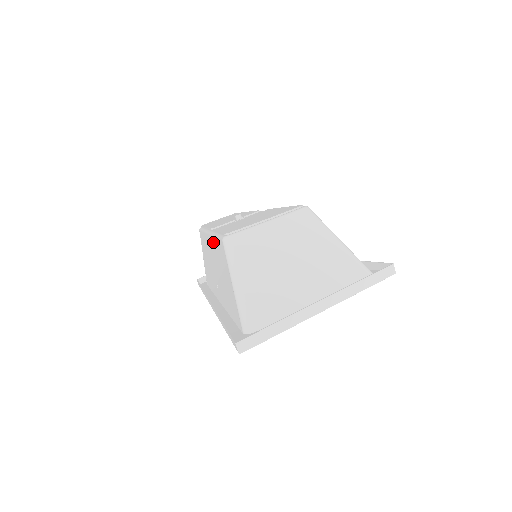
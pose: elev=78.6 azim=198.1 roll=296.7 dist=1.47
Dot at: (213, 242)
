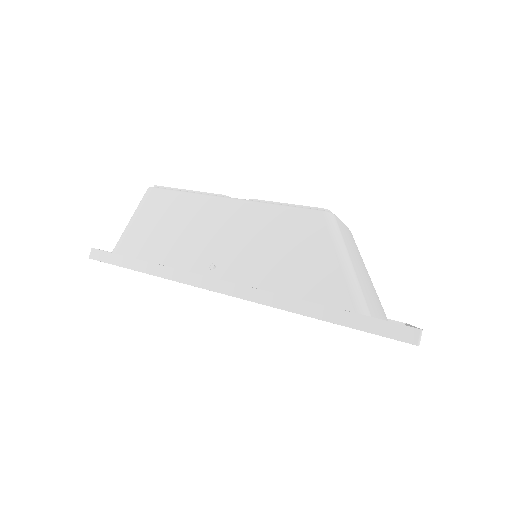
Dot at: (252, 210)
